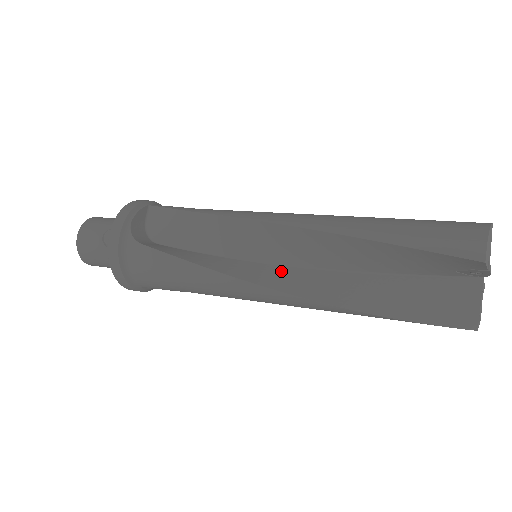
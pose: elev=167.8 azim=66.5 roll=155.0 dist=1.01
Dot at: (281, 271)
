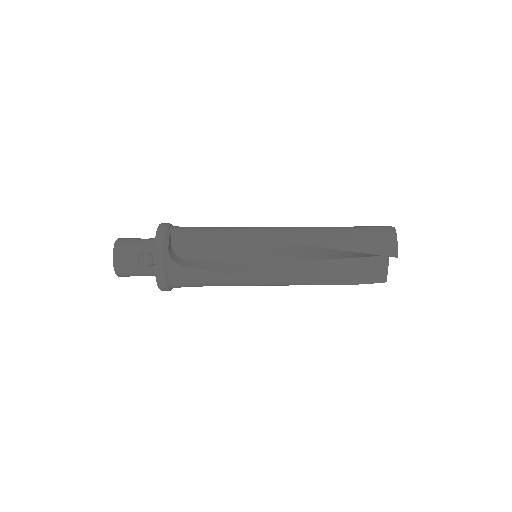
Dot at: (279, 267)
